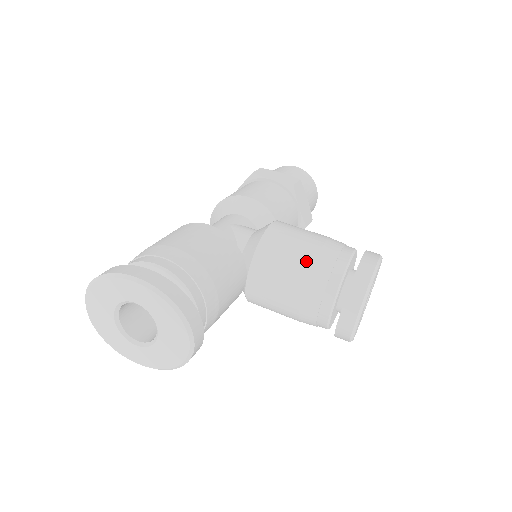
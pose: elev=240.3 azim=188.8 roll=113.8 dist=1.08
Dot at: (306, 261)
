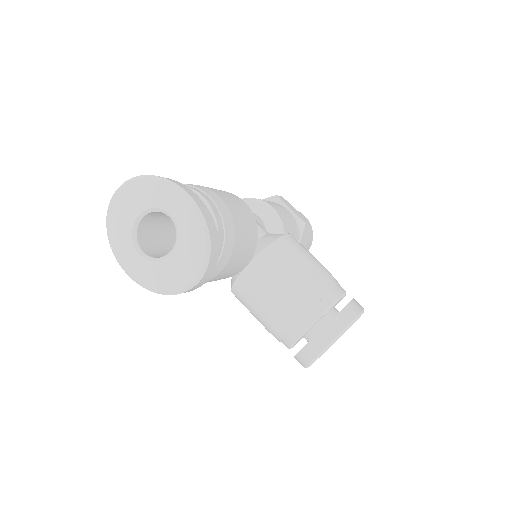
Dot at: (308, 276)
